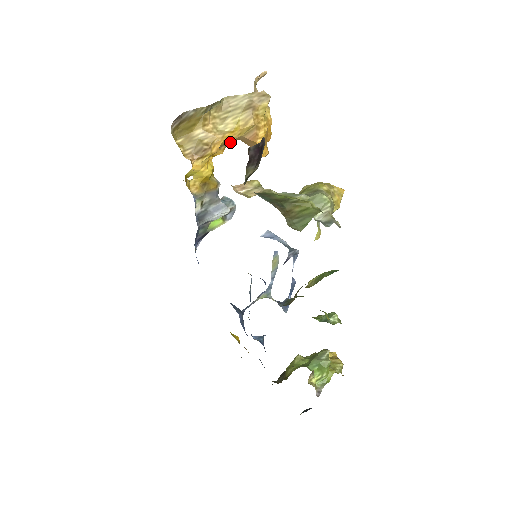
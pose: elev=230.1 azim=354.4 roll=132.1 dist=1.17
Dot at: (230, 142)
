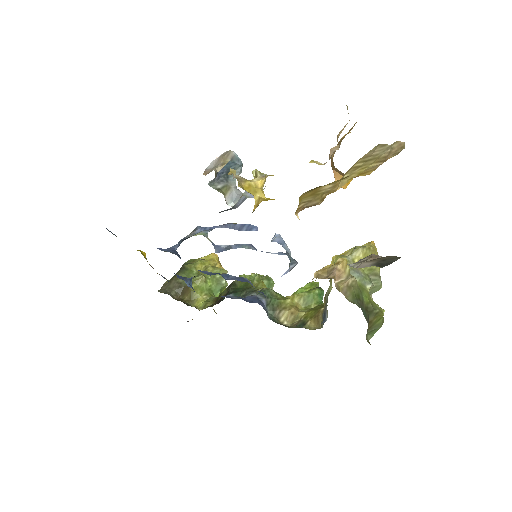
Dot at: occluded
